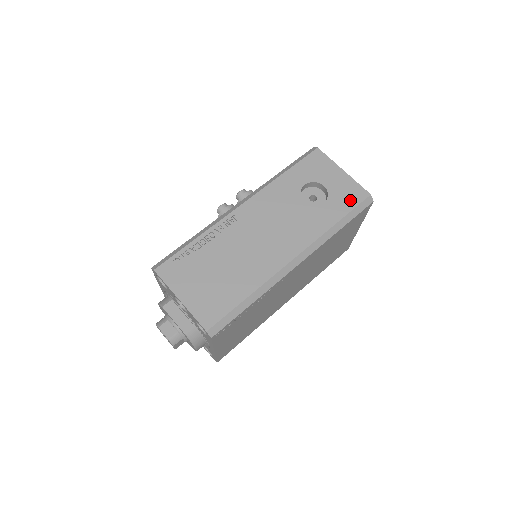
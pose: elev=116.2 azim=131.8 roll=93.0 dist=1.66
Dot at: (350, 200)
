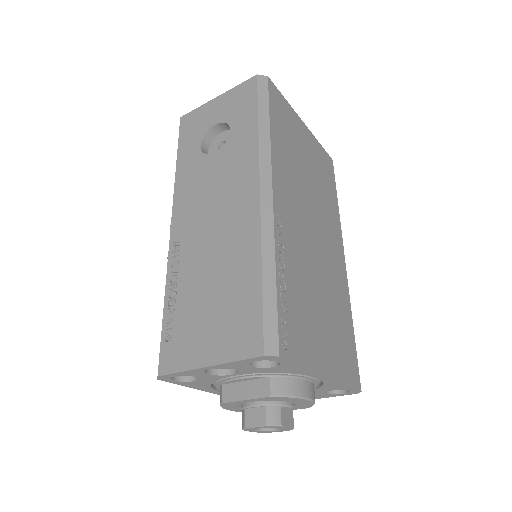
Dot at: (247, 100)
